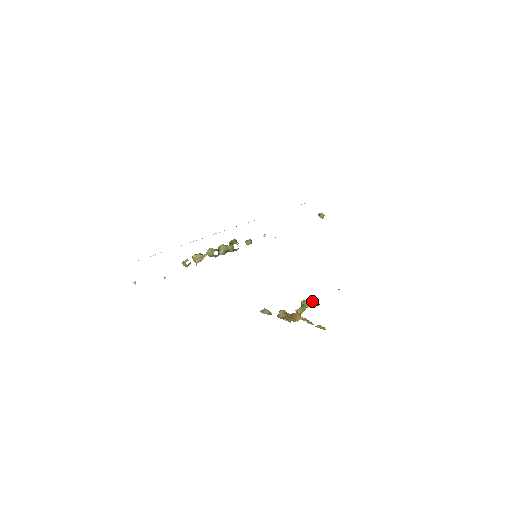
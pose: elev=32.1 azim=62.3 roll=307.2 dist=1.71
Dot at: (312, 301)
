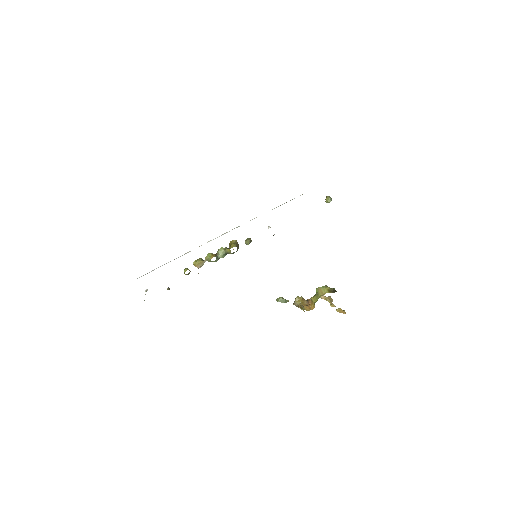
Dot at: (327, 288)
